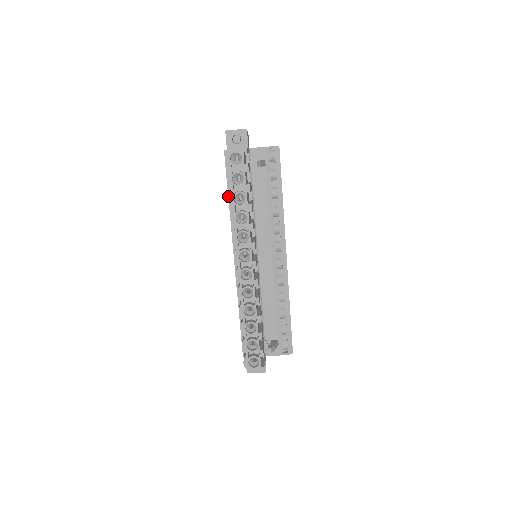
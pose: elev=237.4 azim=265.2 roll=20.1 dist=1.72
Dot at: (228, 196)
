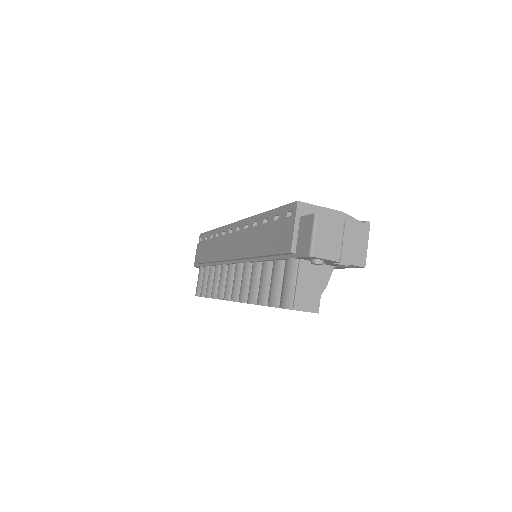
Dot at: (261, 256)
